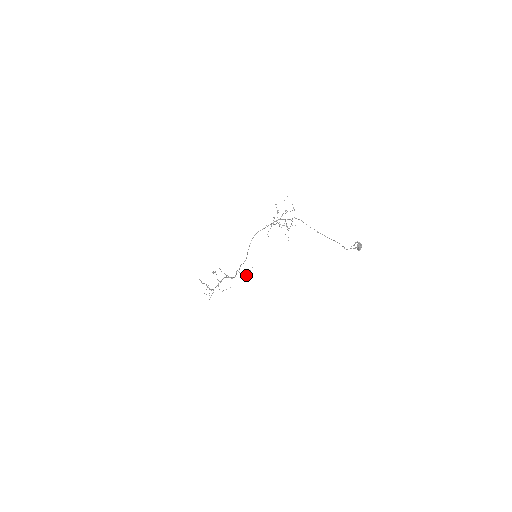
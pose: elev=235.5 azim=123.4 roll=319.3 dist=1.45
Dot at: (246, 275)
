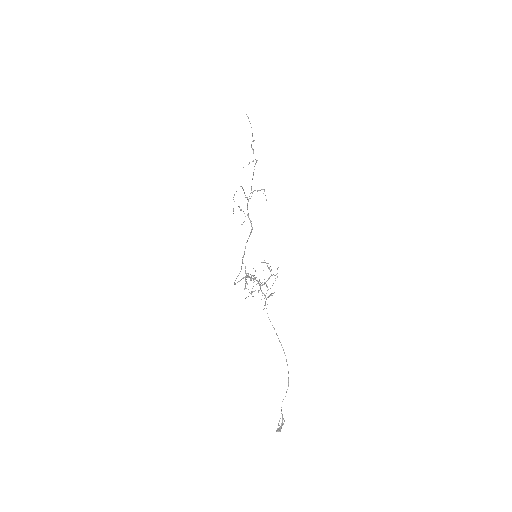
Dot at: occluded
